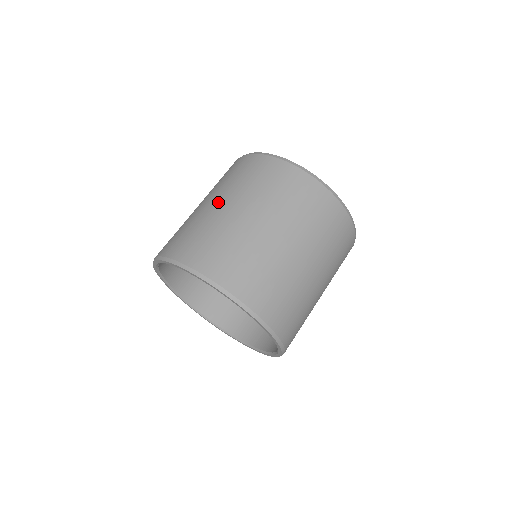
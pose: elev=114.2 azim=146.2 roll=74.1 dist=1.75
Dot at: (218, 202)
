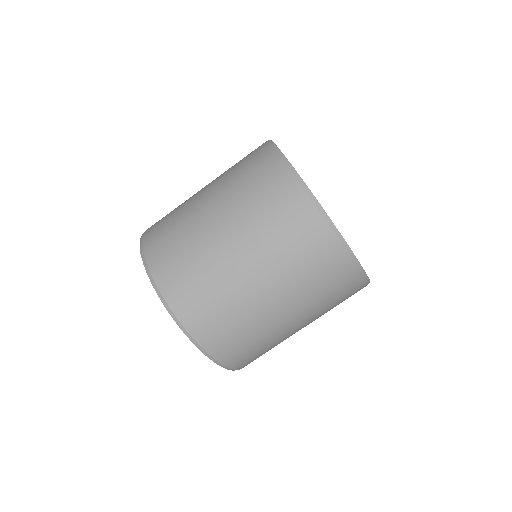
Dot at: (205, 187)
